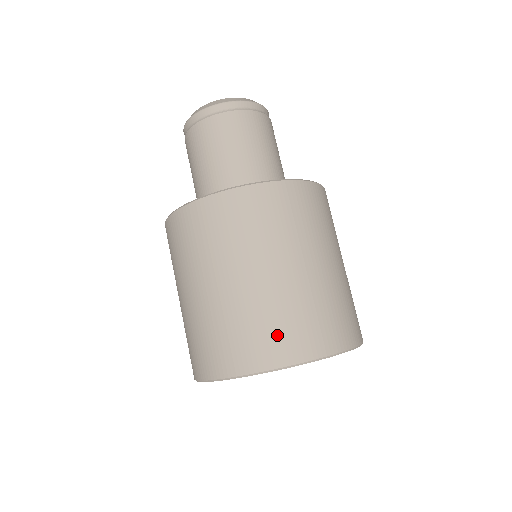
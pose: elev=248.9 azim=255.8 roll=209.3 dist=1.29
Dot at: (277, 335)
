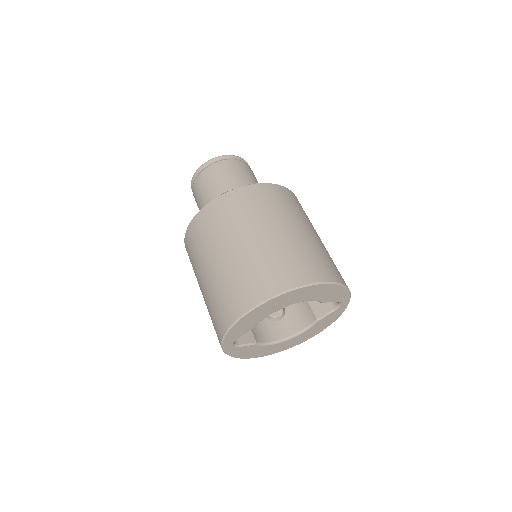
Dot at: (288, 267)
